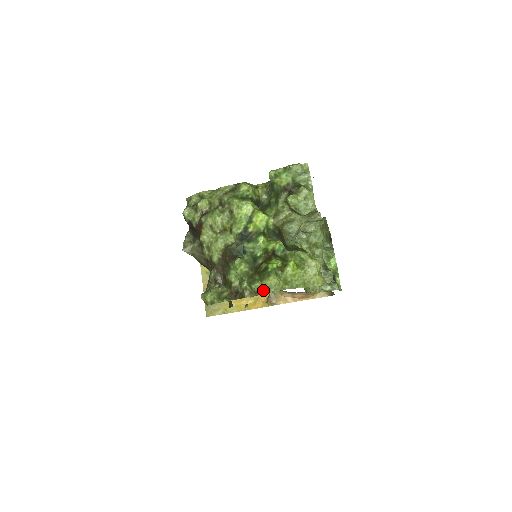
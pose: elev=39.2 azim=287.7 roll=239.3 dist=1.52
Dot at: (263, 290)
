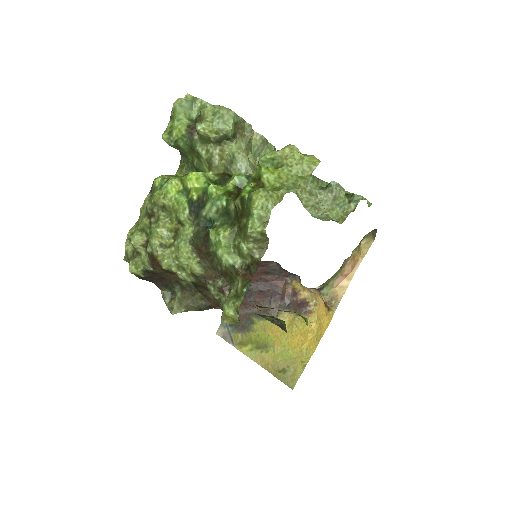
Dot at: (262, 221)
